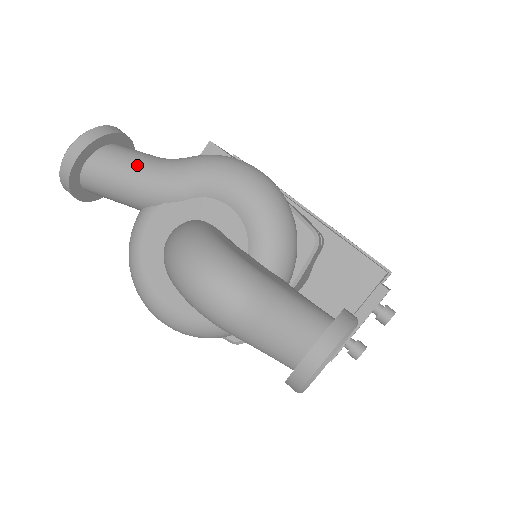
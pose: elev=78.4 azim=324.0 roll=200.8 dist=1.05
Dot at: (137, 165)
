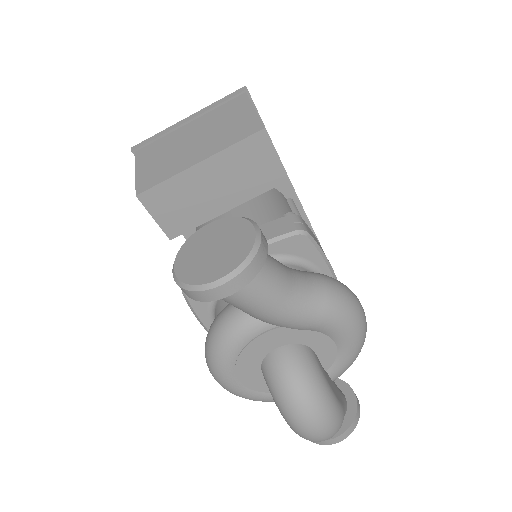
Dot at: (280, 298)
